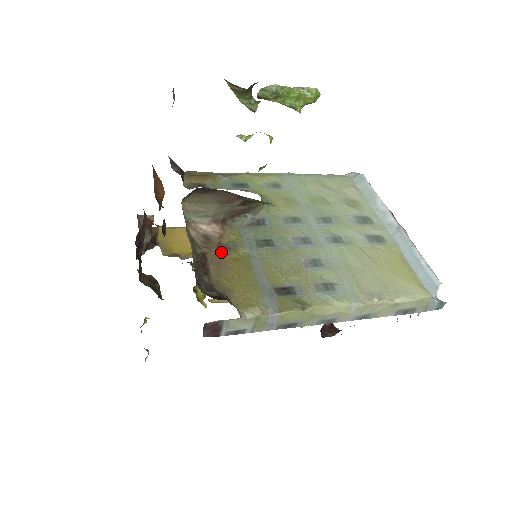
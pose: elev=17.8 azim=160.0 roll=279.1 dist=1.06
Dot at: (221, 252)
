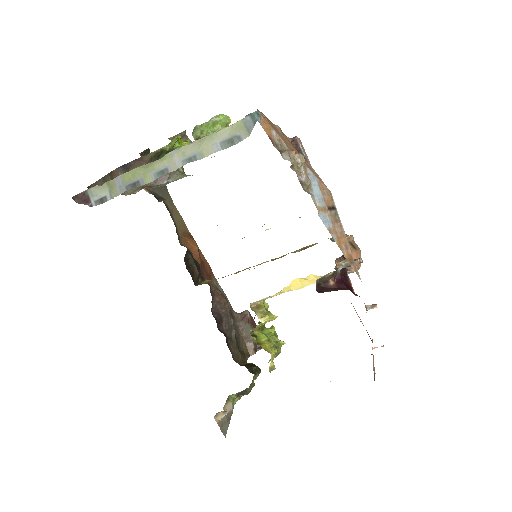
Dot at: occluded
